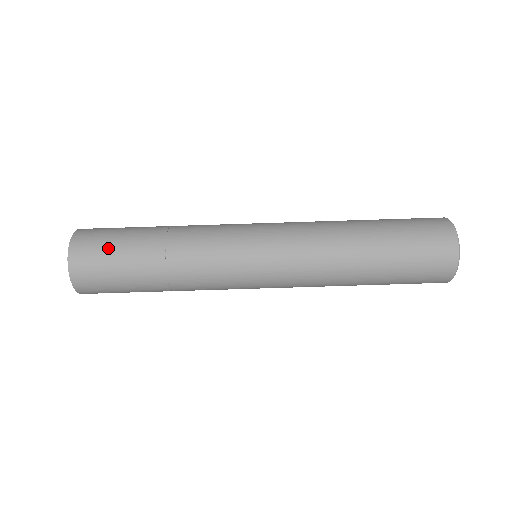
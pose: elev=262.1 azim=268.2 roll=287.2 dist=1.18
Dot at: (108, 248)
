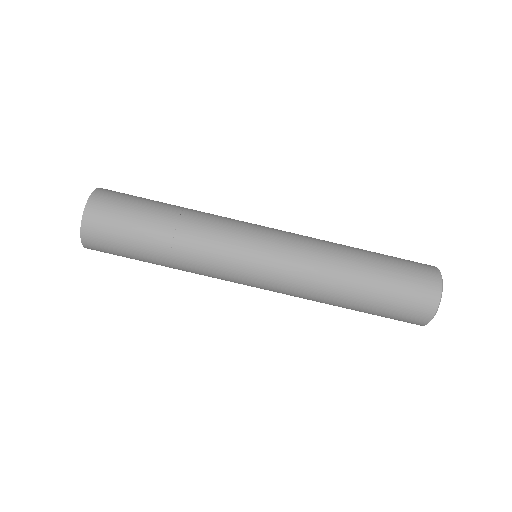
Dot at: (117, 244)
